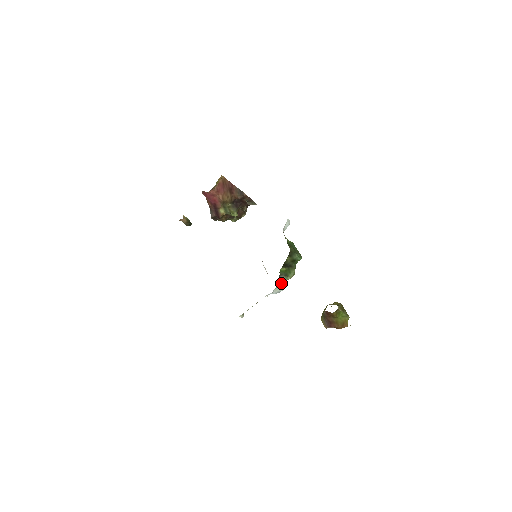
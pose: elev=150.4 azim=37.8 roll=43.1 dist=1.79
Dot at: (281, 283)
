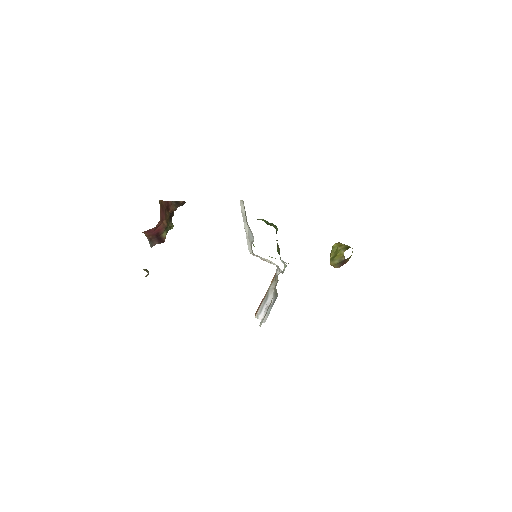
Dot at: (282, 261)
